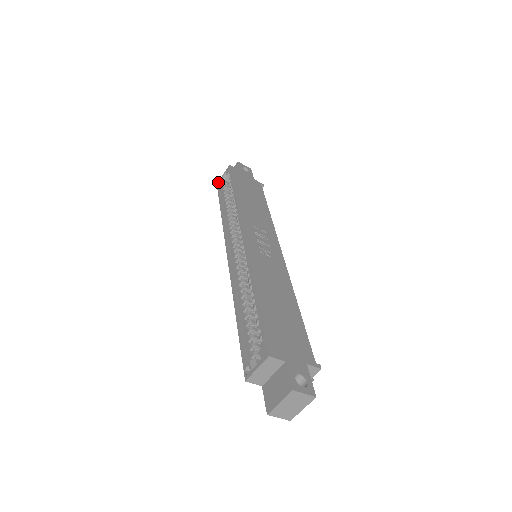
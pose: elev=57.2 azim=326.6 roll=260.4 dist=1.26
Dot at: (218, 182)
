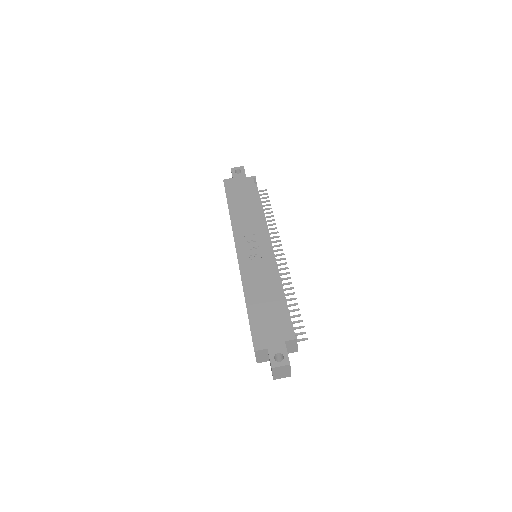
Dot at: occluded
